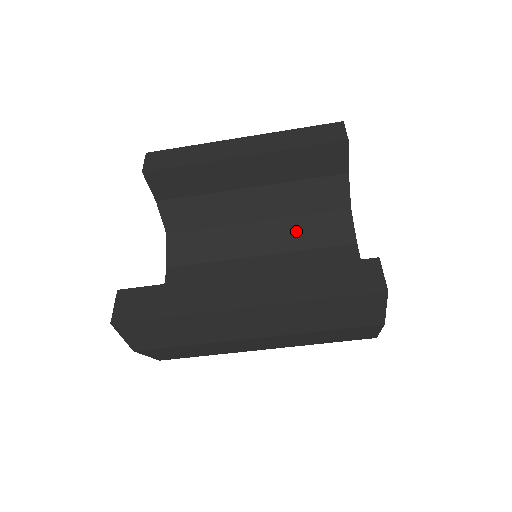
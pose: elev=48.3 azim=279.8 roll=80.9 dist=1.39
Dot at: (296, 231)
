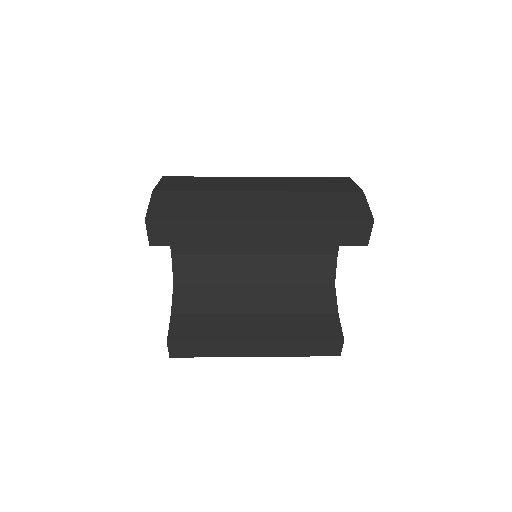
Dot at: occluded
